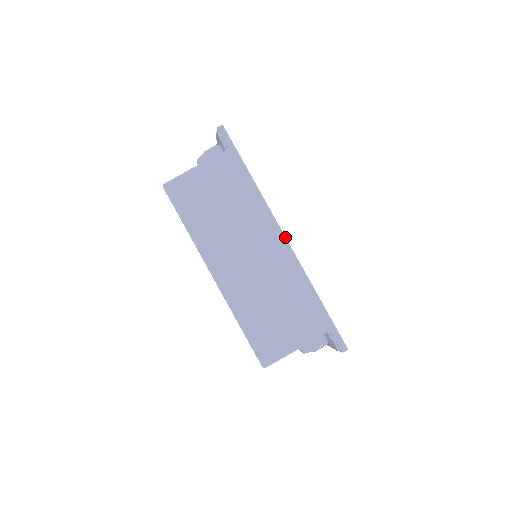
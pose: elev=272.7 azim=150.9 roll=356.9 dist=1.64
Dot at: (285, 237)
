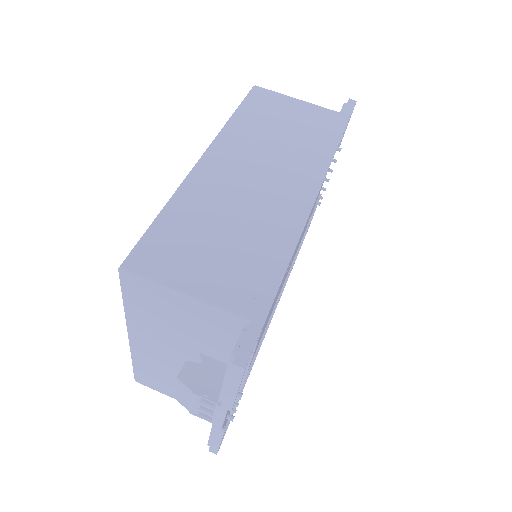
Dot at: (316, 198)
